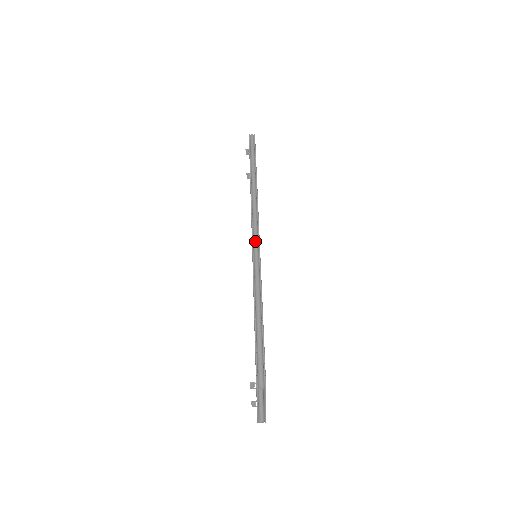
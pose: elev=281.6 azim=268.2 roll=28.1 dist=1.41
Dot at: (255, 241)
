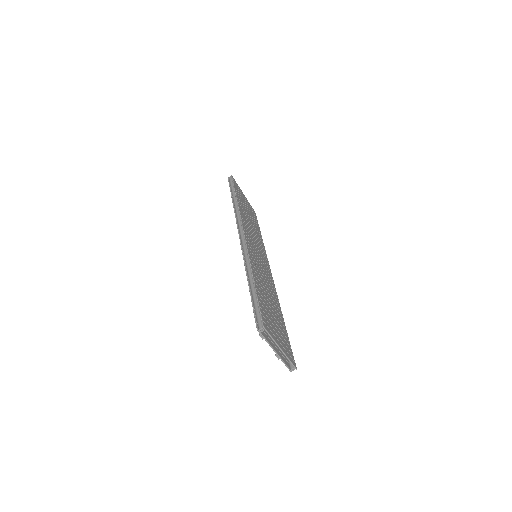
Dot at: (242, 241)
